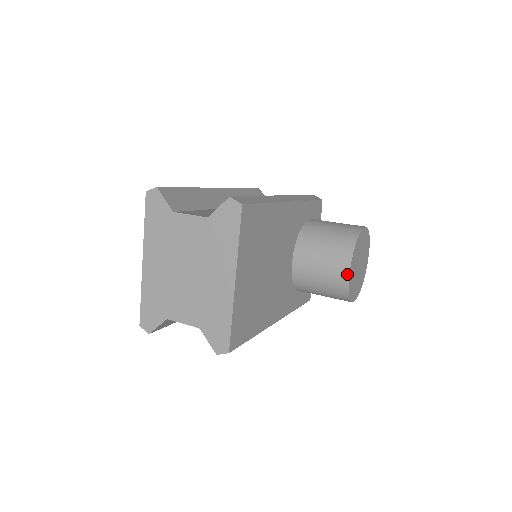
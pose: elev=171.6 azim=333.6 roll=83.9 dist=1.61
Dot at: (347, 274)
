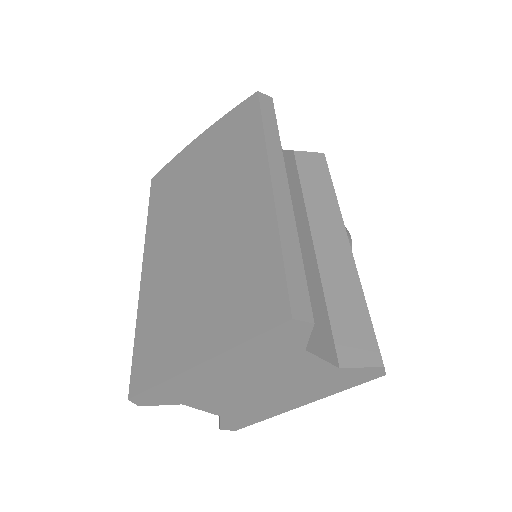
Dot at: occluded
